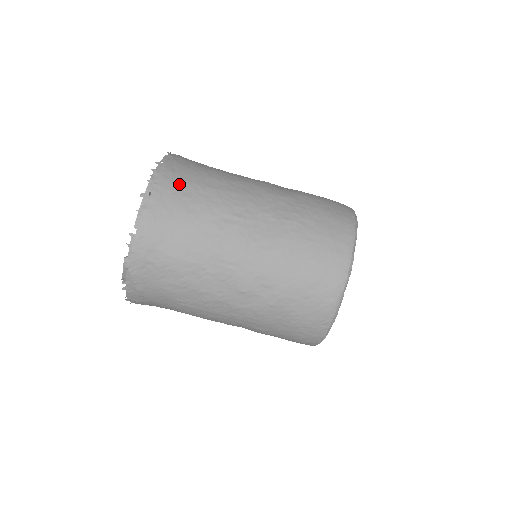
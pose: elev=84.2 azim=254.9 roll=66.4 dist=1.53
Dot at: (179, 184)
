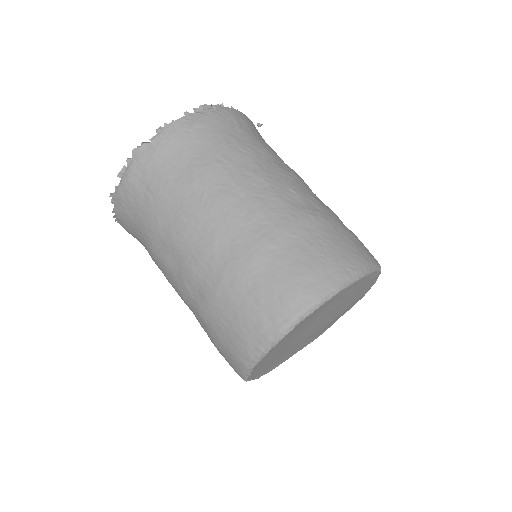
Dot at: occluded
